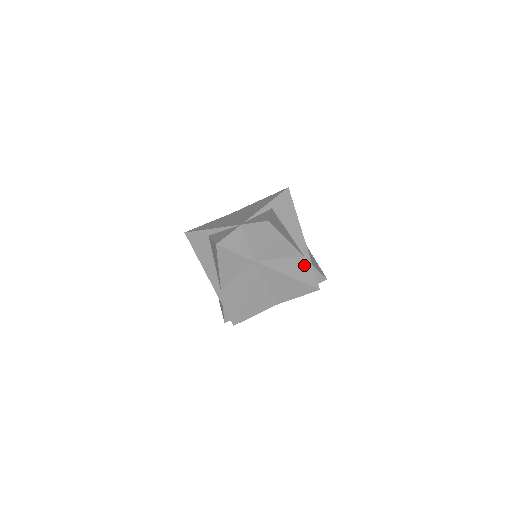
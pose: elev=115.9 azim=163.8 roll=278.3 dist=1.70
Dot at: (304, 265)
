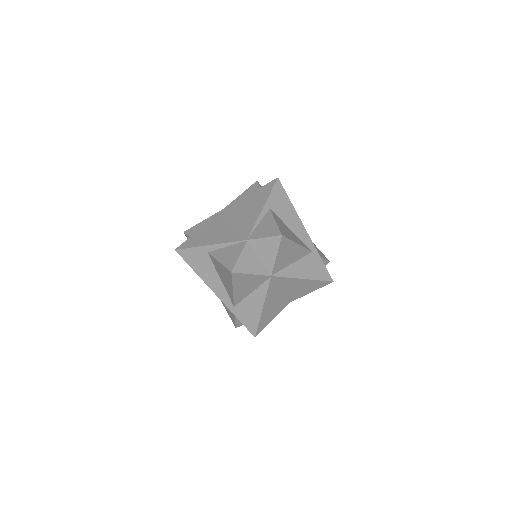
Dot at: (314, 261)
